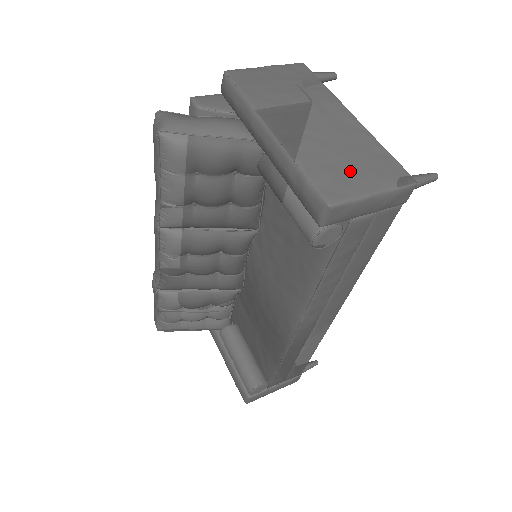
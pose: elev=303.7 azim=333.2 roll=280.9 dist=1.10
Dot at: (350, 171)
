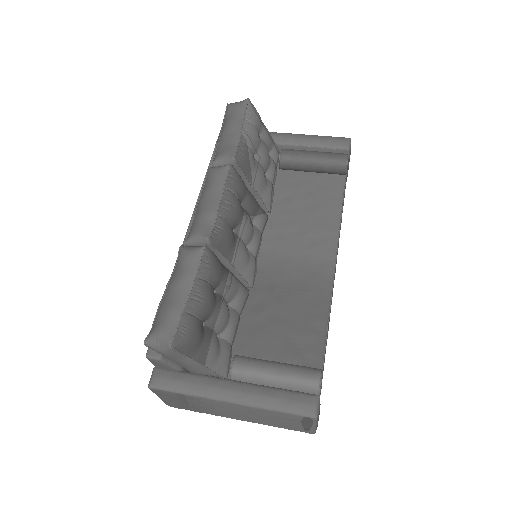
Dot at: occluded
